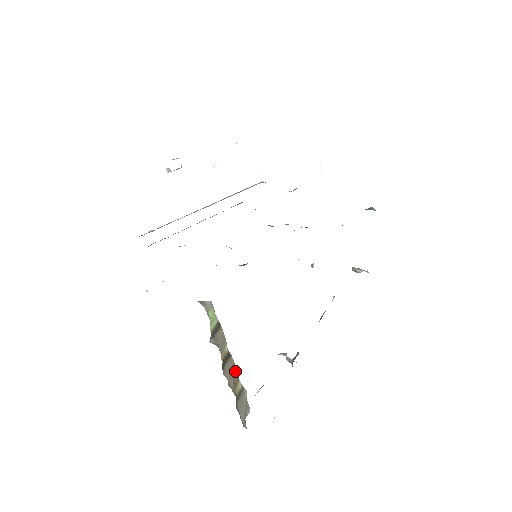
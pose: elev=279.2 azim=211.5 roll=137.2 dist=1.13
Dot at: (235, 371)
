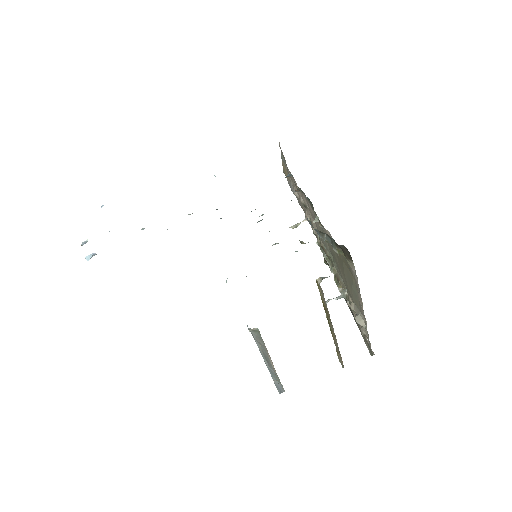
Dot at: occluded
